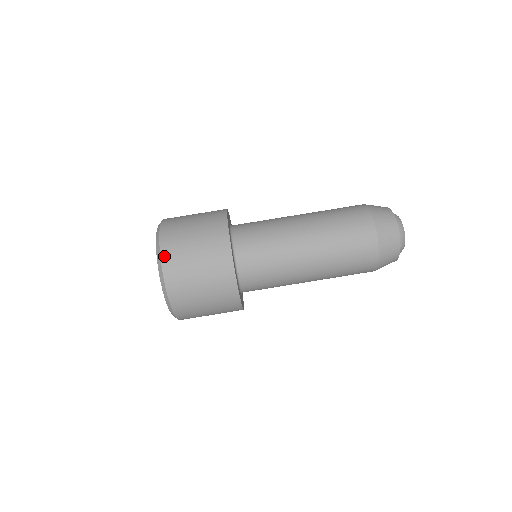
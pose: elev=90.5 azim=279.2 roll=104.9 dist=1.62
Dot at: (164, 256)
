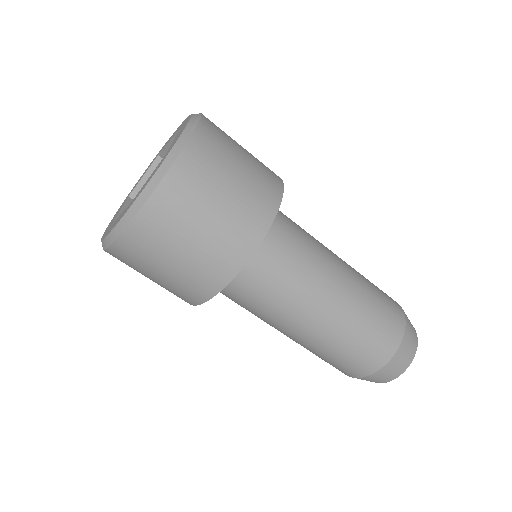
Dot at: (163, 189)
